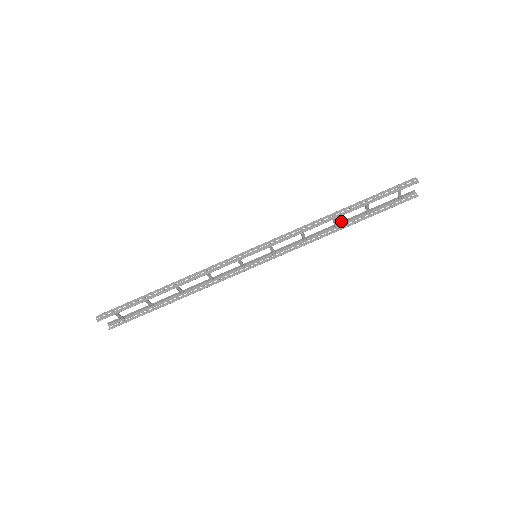
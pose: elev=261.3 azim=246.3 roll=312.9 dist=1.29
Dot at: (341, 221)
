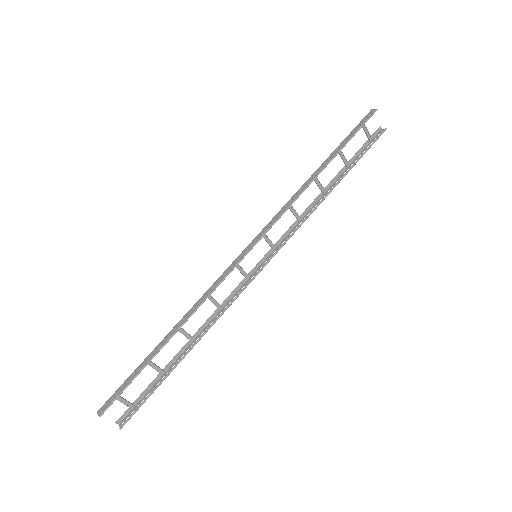
Dot at: occluded
